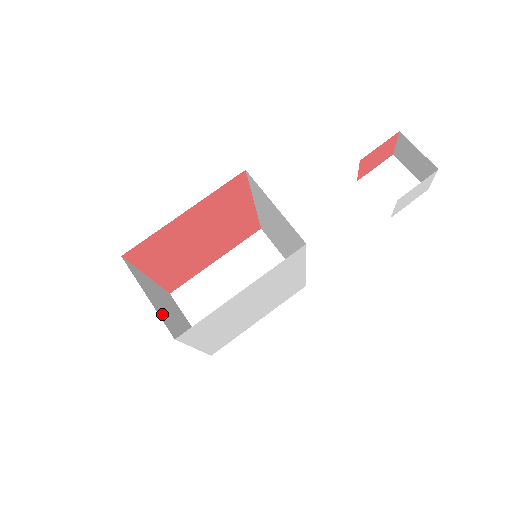
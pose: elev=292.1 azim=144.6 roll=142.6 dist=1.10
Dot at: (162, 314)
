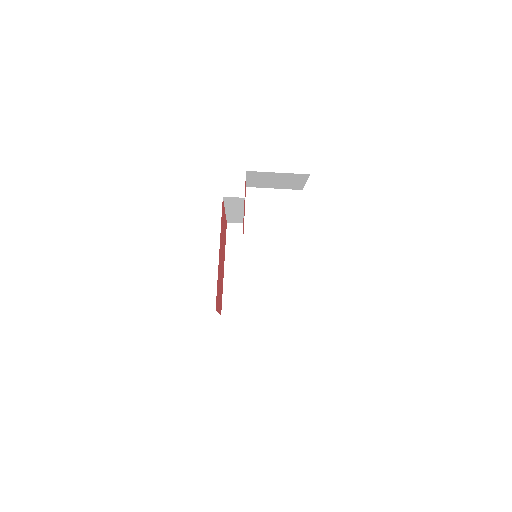
Dot at: (261, 307)
